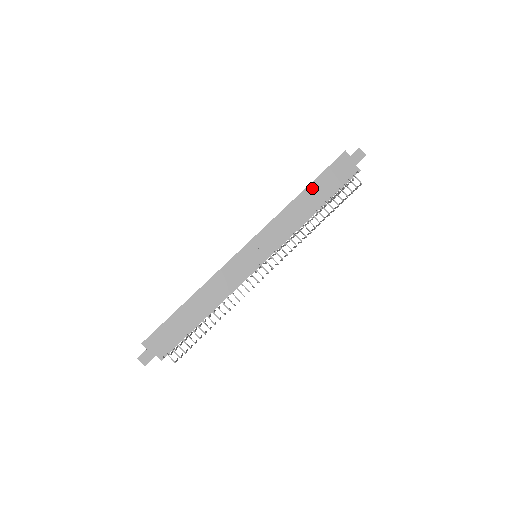
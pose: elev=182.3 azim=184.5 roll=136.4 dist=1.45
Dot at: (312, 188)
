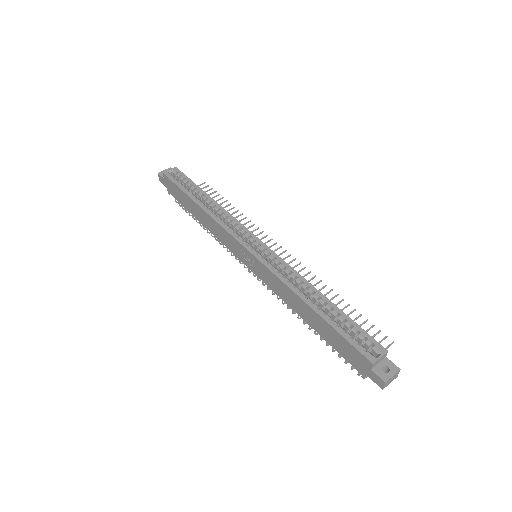
Dot at: (319, 318)
